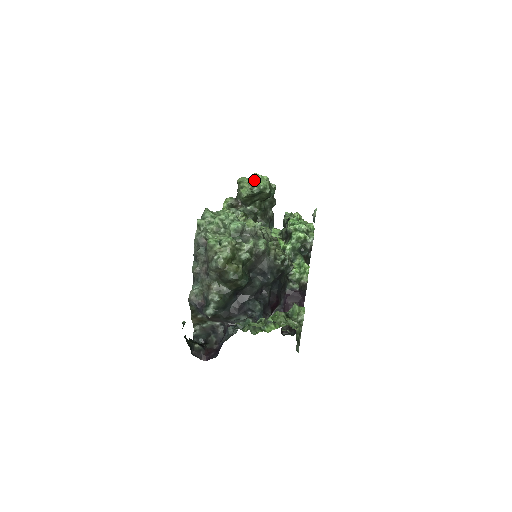
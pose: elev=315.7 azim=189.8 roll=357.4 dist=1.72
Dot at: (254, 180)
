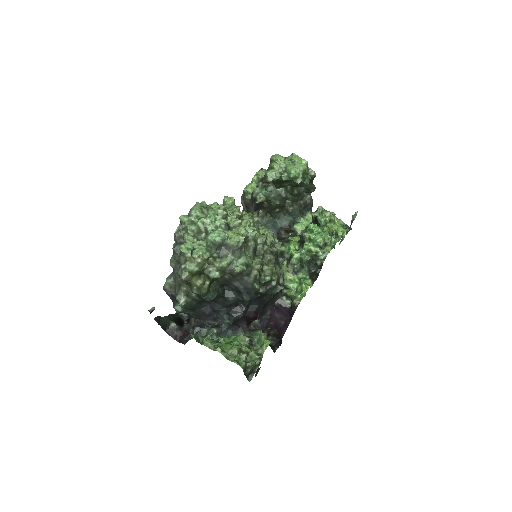
Dot at: (289, 162)
